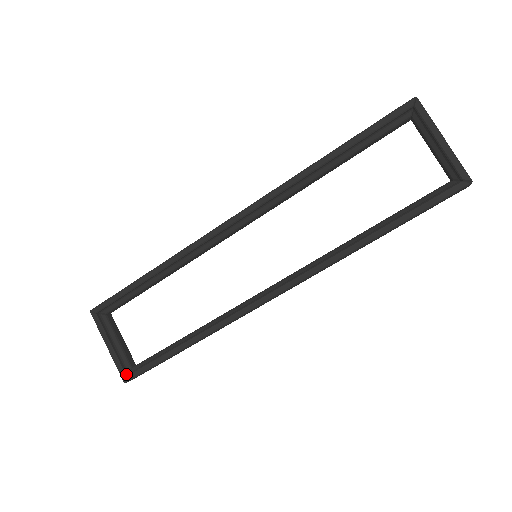
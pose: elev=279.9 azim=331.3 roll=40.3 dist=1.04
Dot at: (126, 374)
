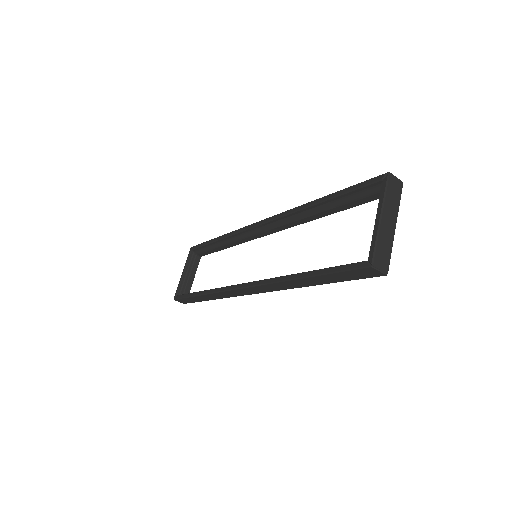
Dot at: (177, 295)
